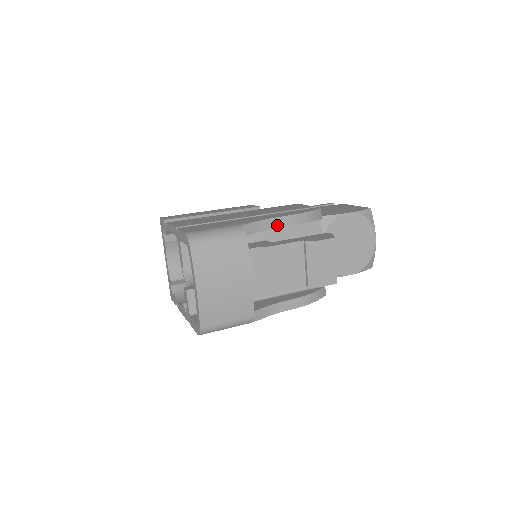
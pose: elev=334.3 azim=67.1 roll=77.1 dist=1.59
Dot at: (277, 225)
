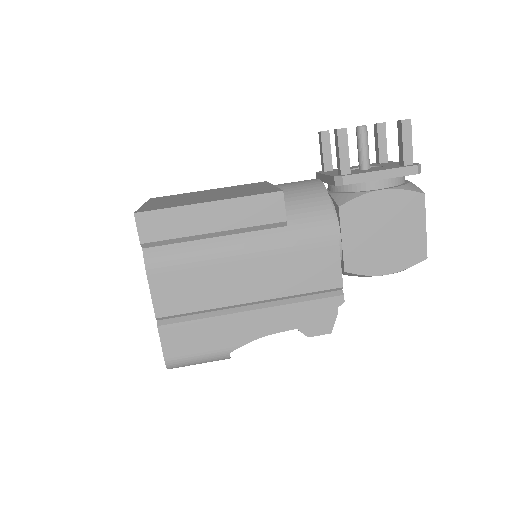
Dot at: occluded
